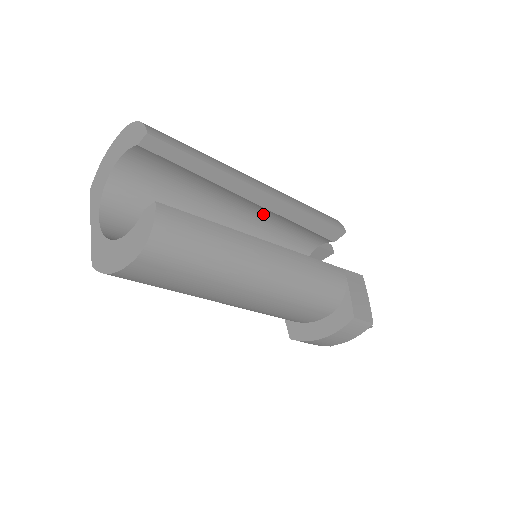
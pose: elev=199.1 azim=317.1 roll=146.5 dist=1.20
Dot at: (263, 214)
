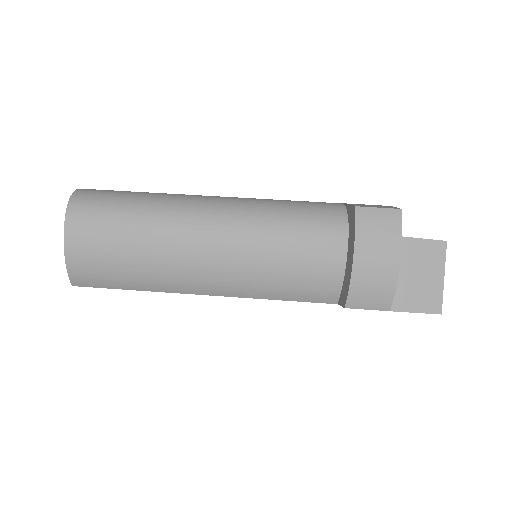
Dot at: occluded
